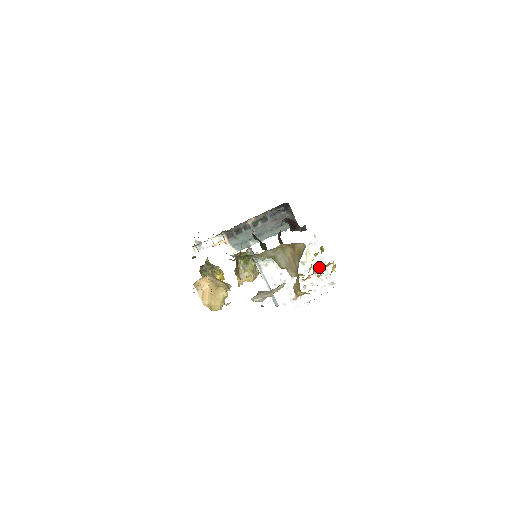
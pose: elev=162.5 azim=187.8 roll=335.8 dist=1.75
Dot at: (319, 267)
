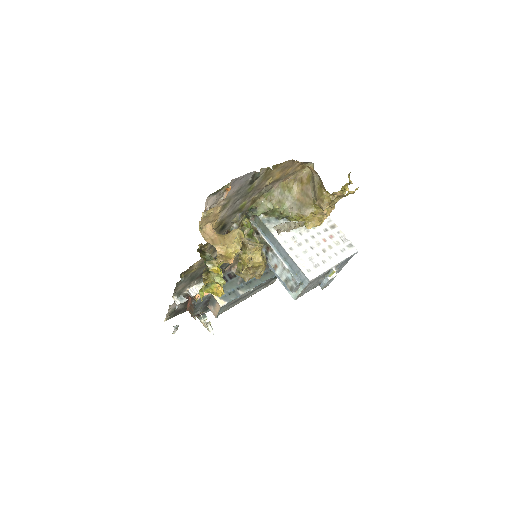
Dot at: occluded
